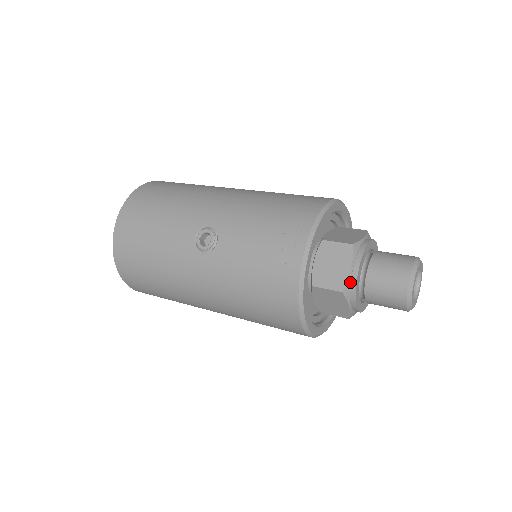
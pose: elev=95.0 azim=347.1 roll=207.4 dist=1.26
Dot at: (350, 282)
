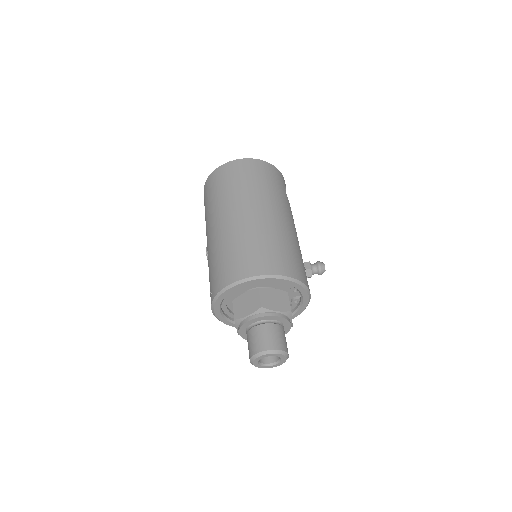
Dot at: occluded
